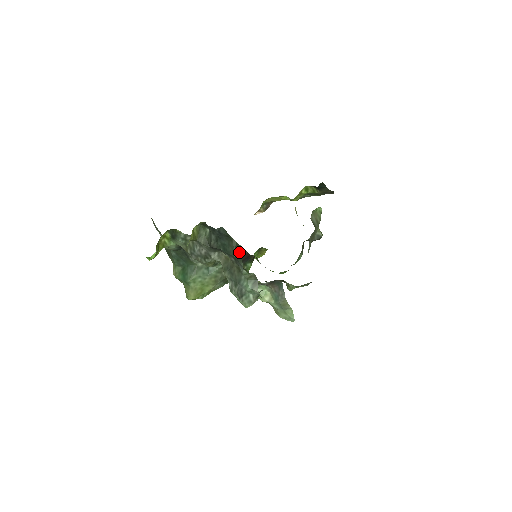
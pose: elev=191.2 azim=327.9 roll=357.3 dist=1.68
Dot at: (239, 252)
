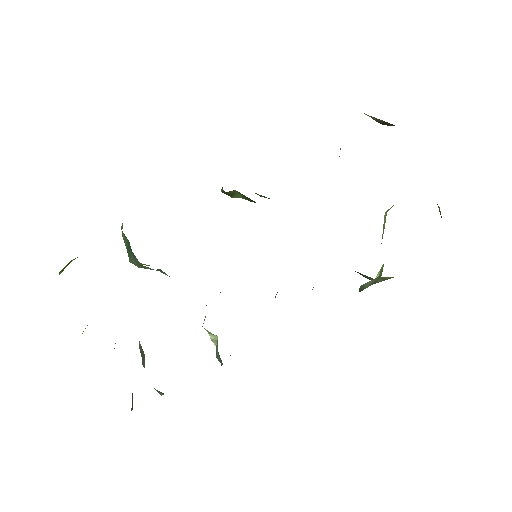
Dot at: (132, 403)
